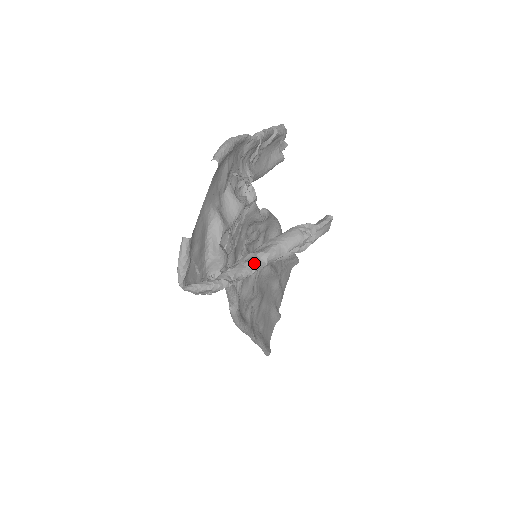
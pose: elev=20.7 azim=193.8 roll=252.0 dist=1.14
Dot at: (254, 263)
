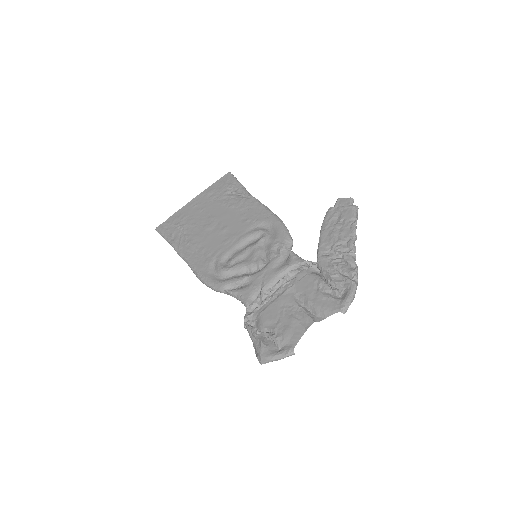
Dot at: occluded
